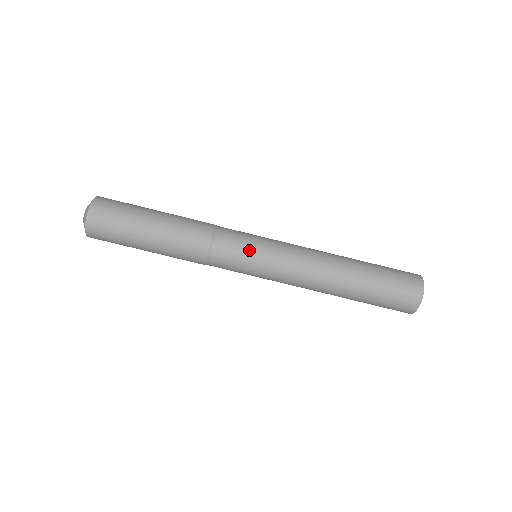
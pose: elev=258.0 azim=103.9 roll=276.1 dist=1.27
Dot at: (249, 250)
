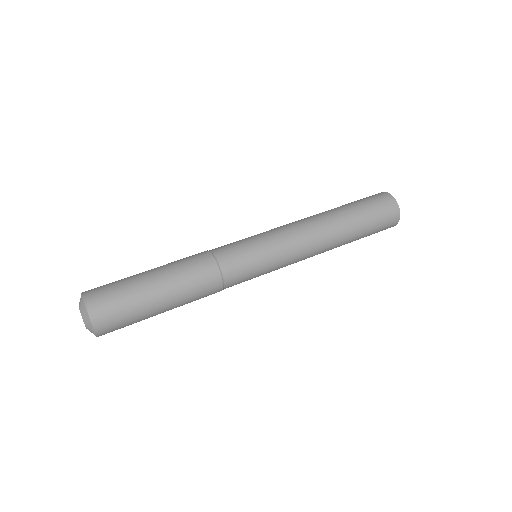
Dot at: (251, 249)
